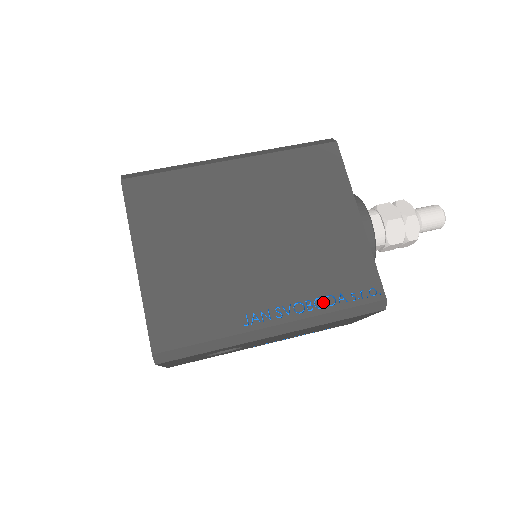
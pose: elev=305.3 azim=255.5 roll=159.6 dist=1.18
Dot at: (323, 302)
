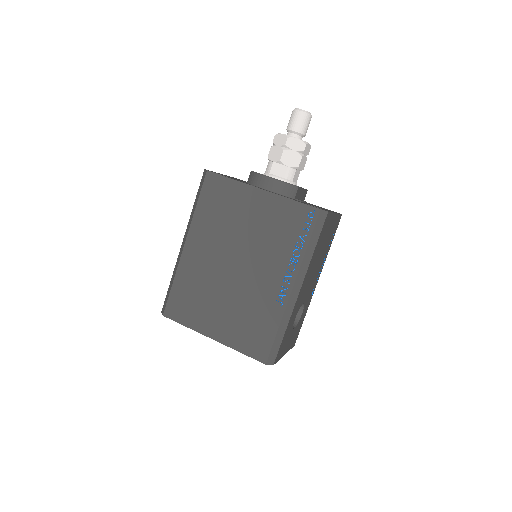
Dot at: (297, 251)
